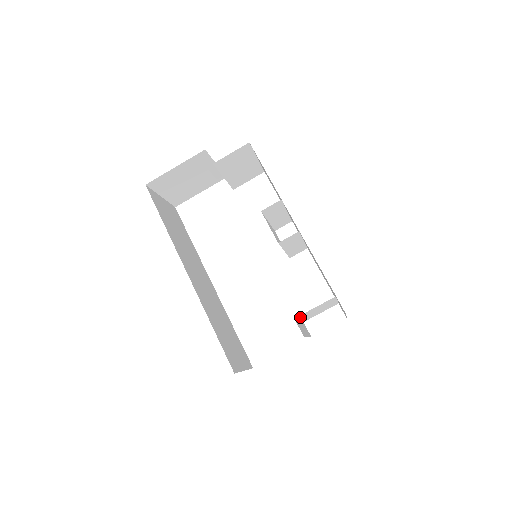
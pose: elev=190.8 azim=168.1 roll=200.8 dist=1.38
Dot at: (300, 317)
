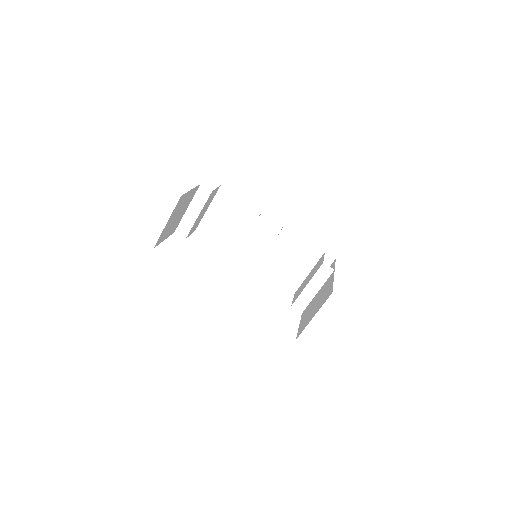
Dot at: (316, 271)
